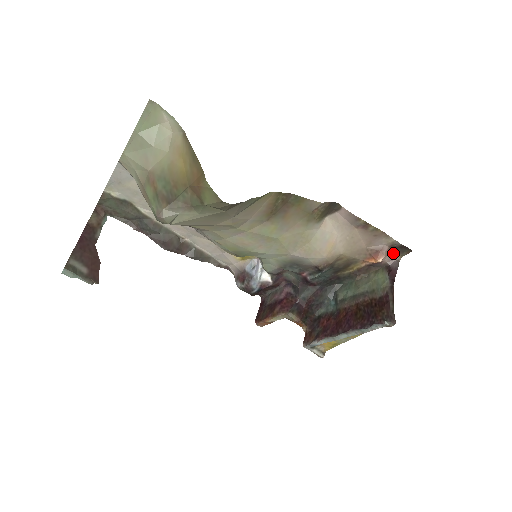
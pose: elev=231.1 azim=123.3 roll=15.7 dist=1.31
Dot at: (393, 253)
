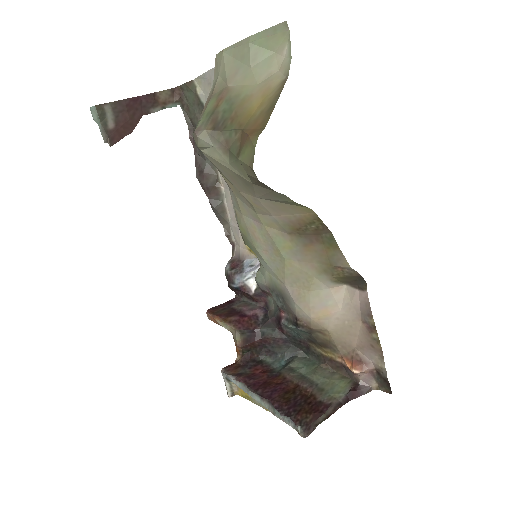
Dot at: (373, 377)
